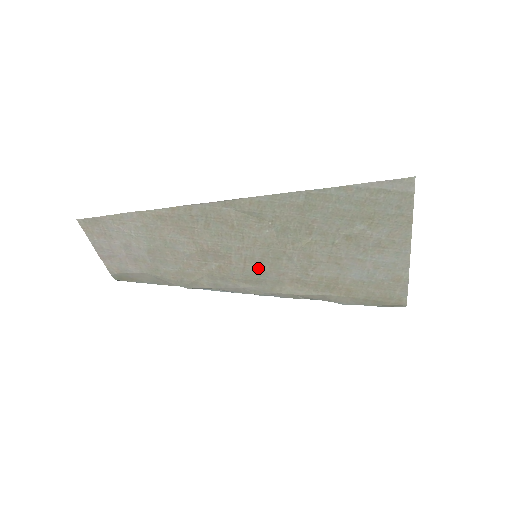
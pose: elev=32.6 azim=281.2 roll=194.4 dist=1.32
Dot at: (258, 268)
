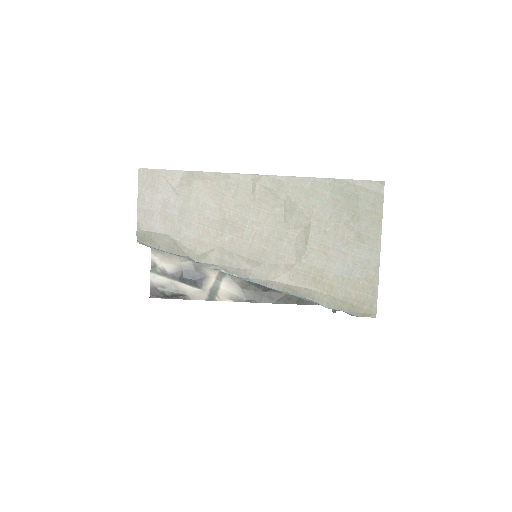
Dot at: (262, 247)
